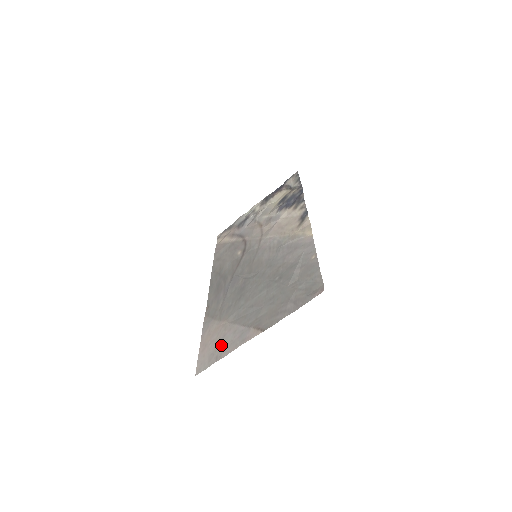
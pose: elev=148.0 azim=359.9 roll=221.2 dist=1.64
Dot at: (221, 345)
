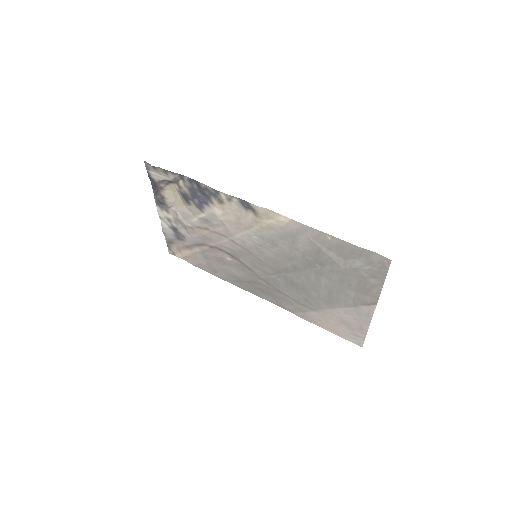
Dot at: (350, 325)
